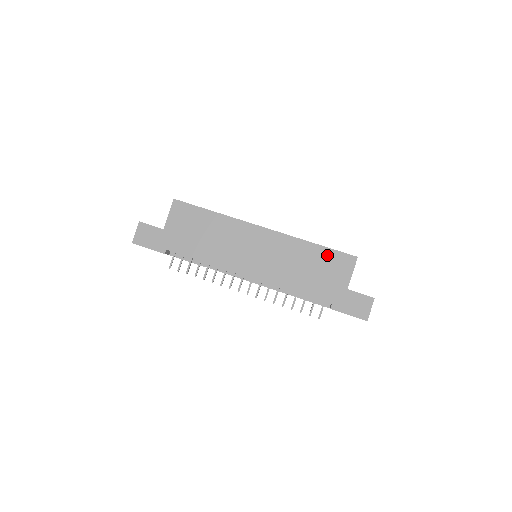
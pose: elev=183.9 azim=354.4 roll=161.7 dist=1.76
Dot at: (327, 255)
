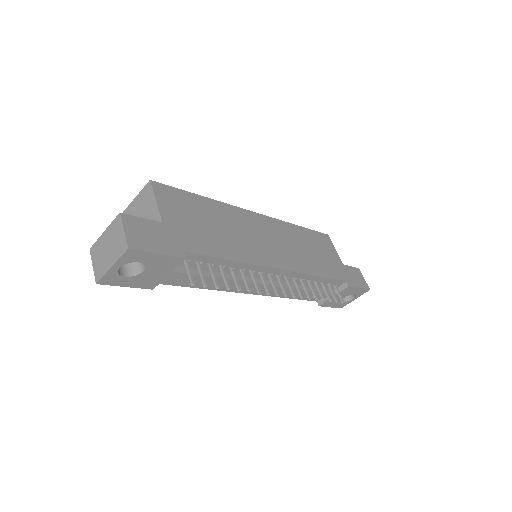
Dot at: (313, 236)
